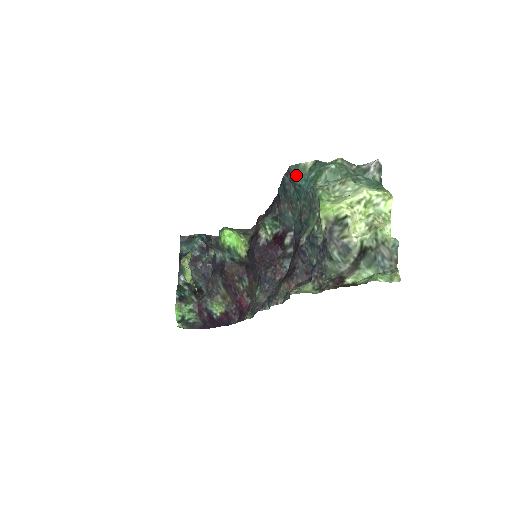
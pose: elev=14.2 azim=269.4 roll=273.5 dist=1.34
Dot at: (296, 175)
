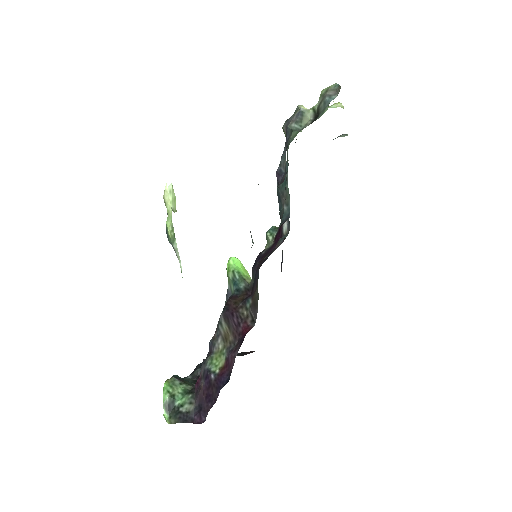
Dot at: occluded
